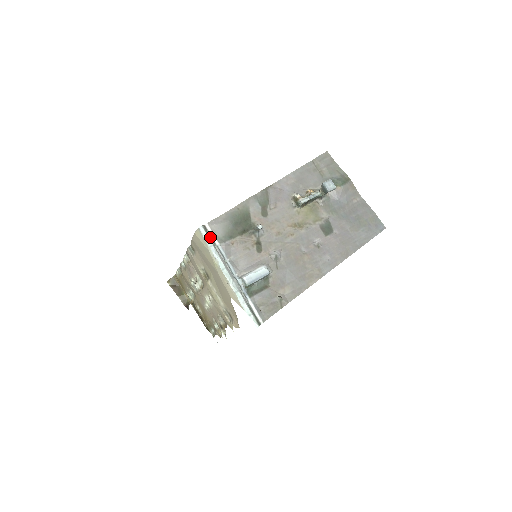
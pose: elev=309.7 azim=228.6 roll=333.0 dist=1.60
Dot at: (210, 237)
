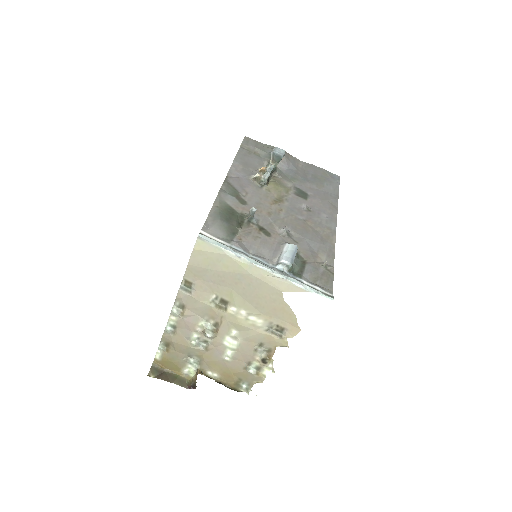
Dot at: (215, 242)
